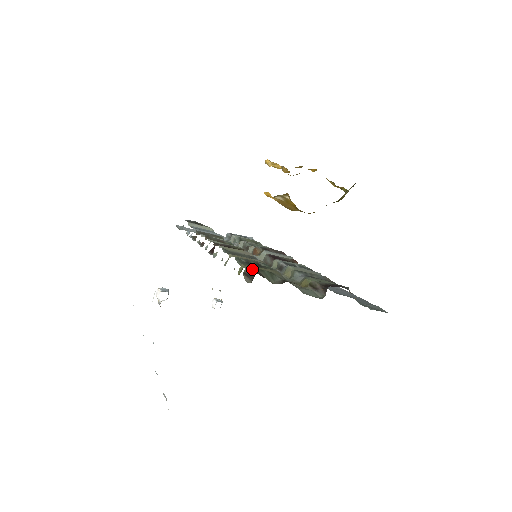
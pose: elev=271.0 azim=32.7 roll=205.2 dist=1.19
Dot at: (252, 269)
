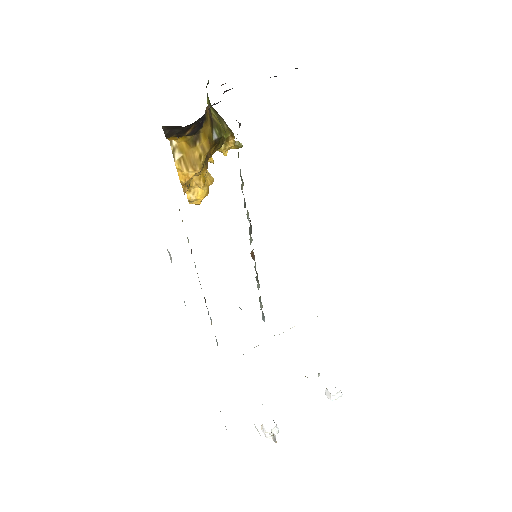
Dot at: occluded
